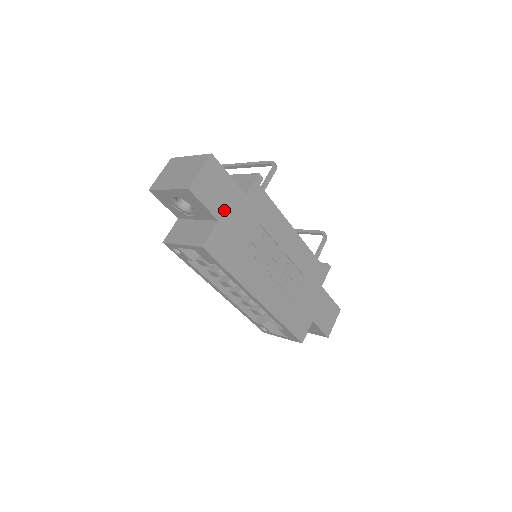
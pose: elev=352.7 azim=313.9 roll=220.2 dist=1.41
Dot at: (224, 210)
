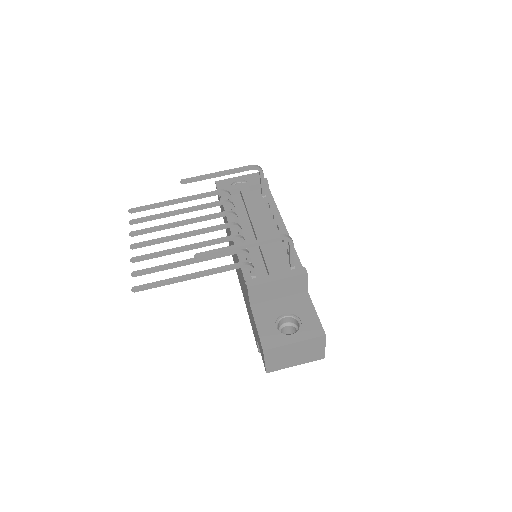
Dot at: occluded
